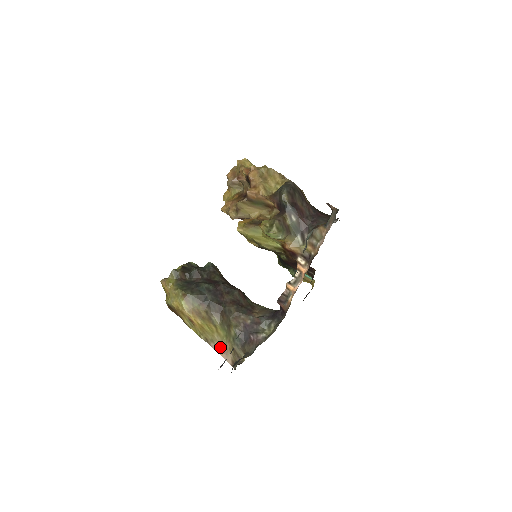
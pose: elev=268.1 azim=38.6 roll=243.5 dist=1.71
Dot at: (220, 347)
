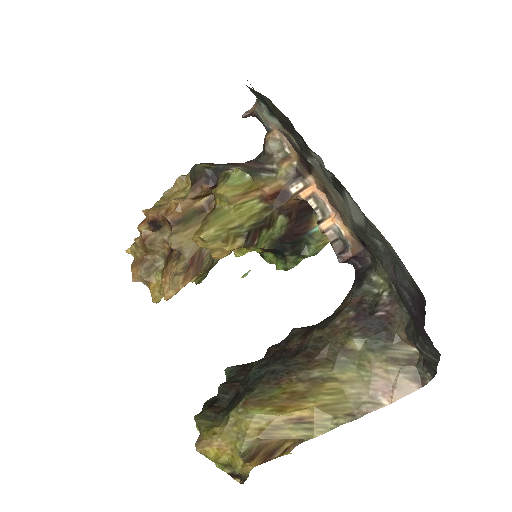
Dot at: (376, 394)
